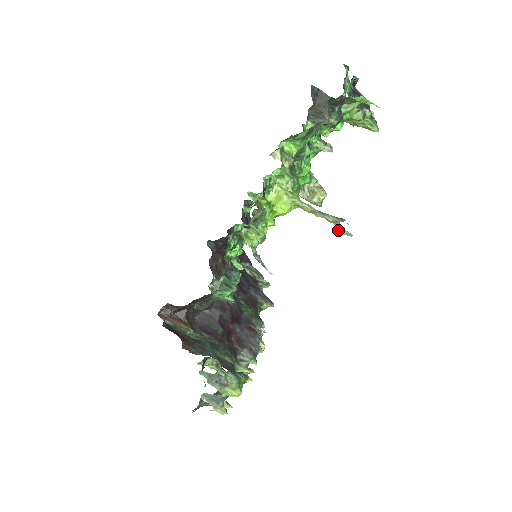
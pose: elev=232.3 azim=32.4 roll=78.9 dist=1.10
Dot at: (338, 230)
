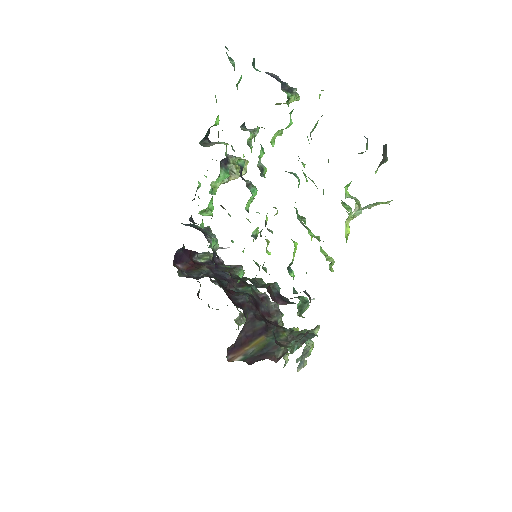
Dot at: (368, 208)
